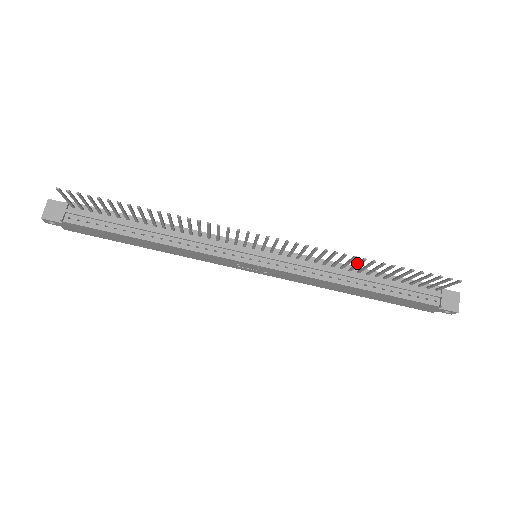
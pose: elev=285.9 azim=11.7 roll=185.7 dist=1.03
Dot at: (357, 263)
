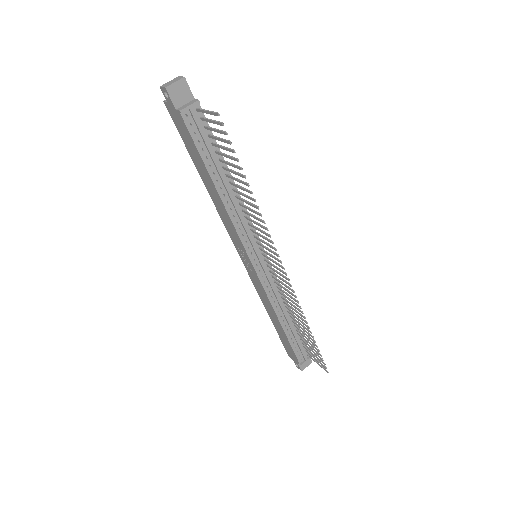
Dot at: occluded
